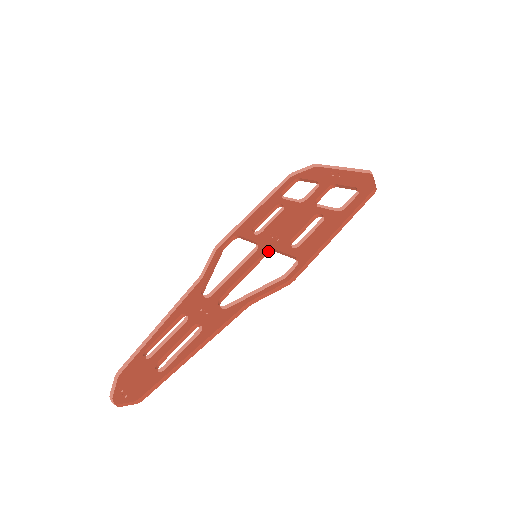
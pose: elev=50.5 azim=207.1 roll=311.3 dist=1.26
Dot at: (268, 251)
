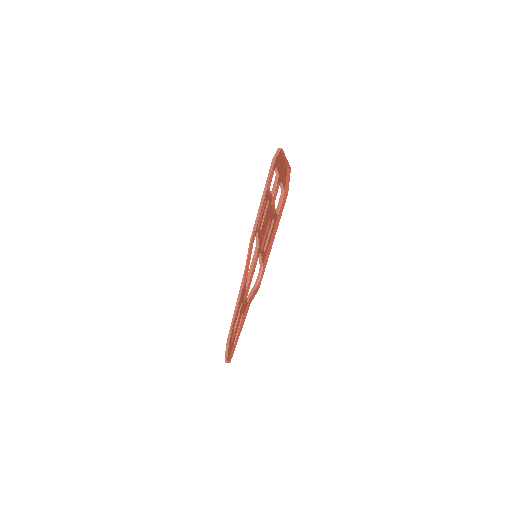
Dot at: occluded
